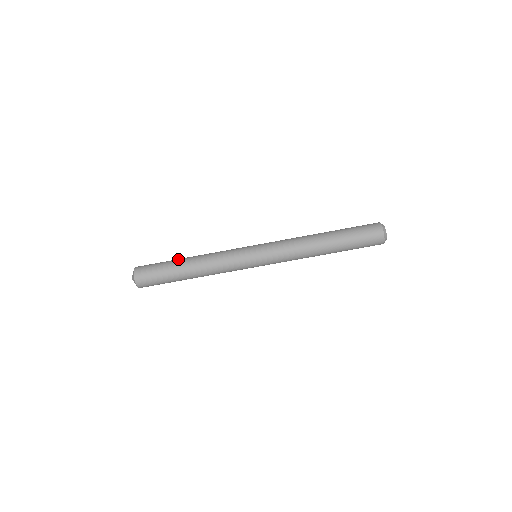
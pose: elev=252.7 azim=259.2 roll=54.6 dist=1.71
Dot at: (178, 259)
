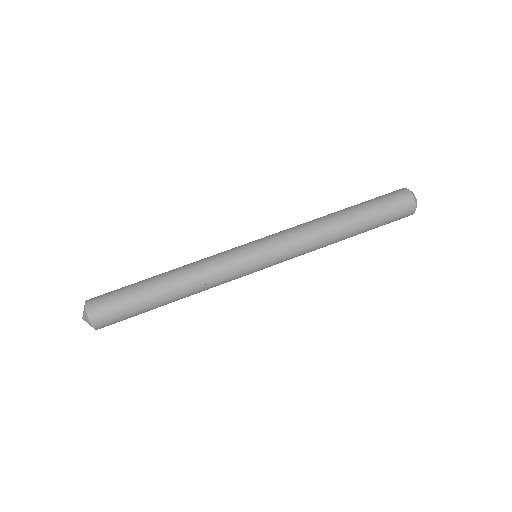
Dot at: (148, 278)
